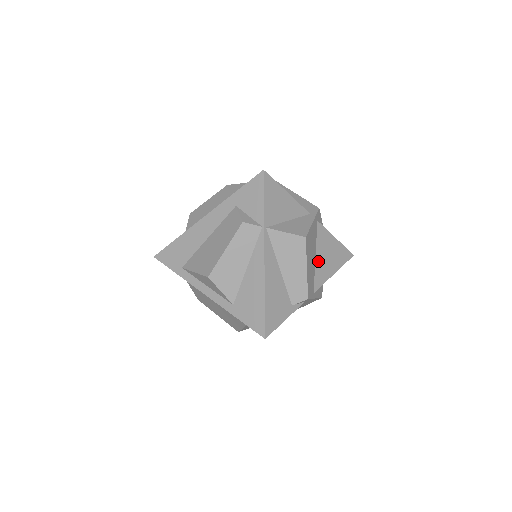
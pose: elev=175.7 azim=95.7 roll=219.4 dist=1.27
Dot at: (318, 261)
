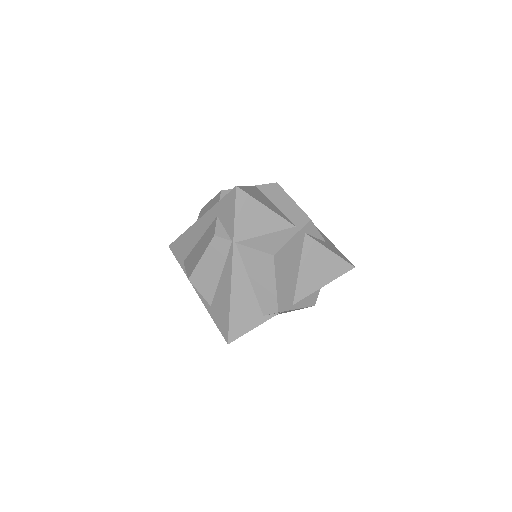
Dot at: (302, 273)
